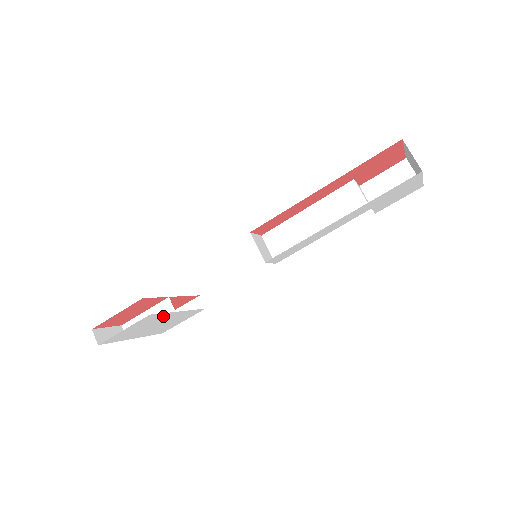
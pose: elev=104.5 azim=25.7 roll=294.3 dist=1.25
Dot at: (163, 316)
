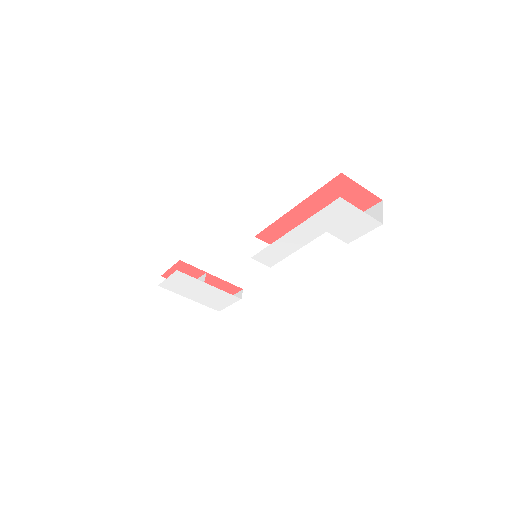
Dot at: (196, 282)
